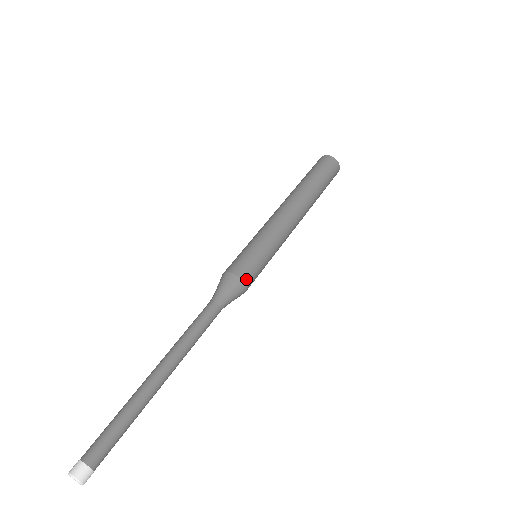
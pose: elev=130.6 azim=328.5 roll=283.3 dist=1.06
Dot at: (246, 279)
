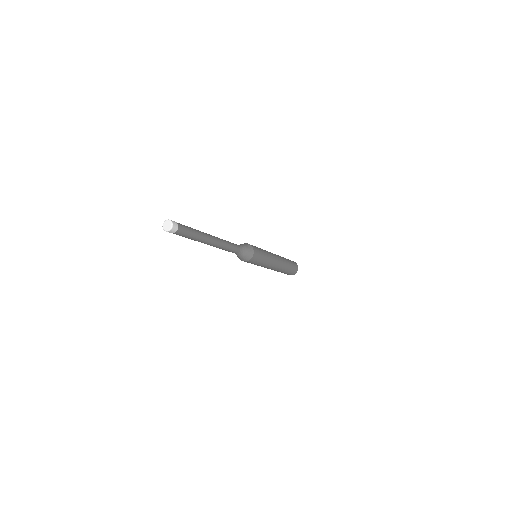
Dot at: (254, 250)
